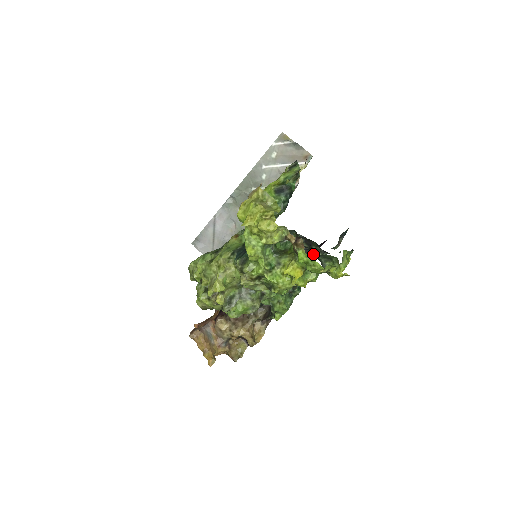
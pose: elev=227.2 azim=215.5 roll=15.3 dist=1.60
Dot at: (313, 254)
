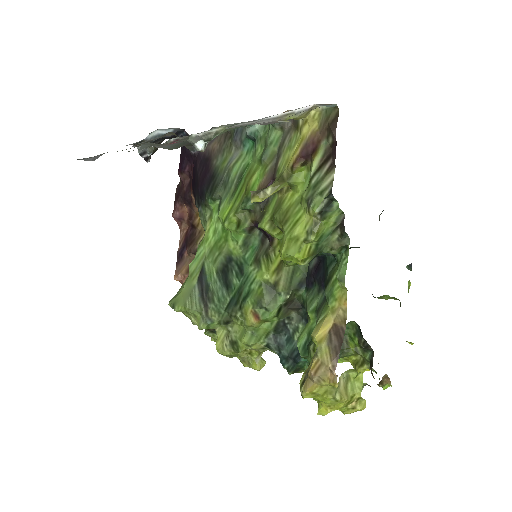
Dot at: occluded
